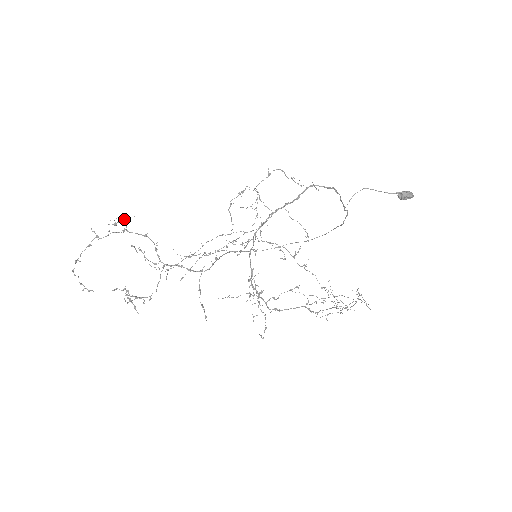
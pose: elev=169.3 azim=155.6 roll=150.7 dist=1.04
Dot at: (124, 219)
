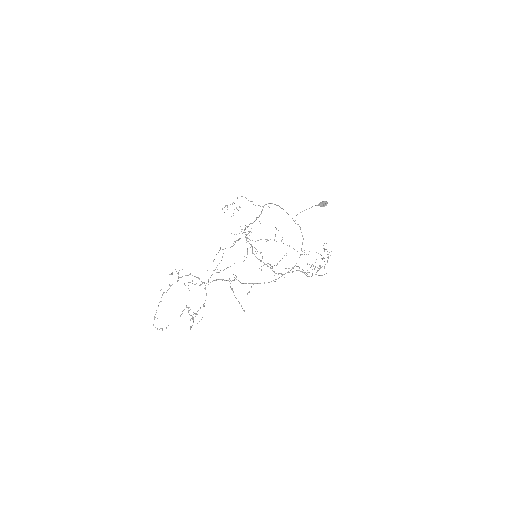
Dot at: occluded
